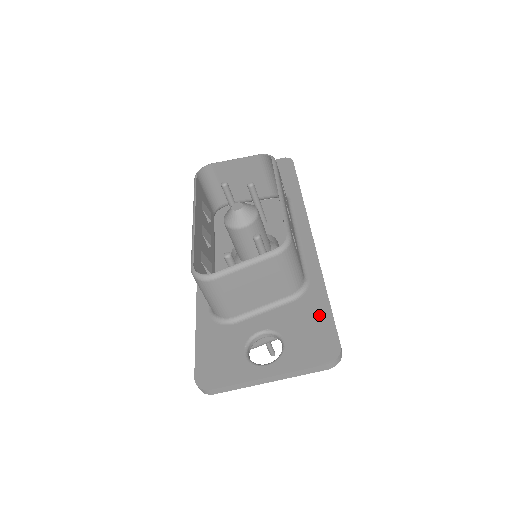
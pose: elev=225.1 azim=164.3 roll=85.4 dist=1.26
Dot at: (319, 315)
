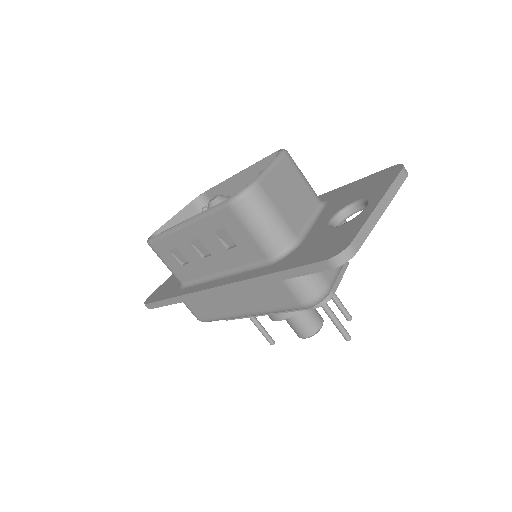
Dot at: (355, 185)
